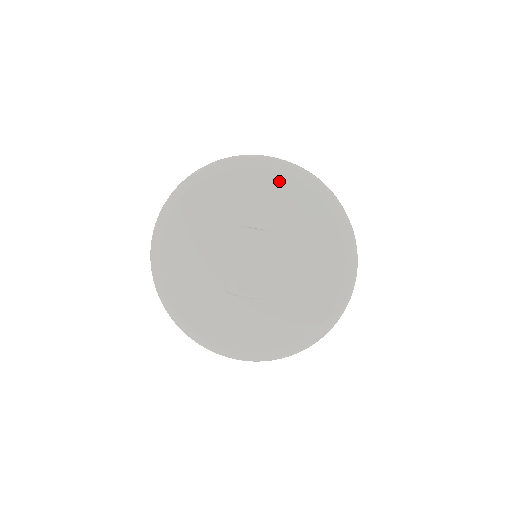
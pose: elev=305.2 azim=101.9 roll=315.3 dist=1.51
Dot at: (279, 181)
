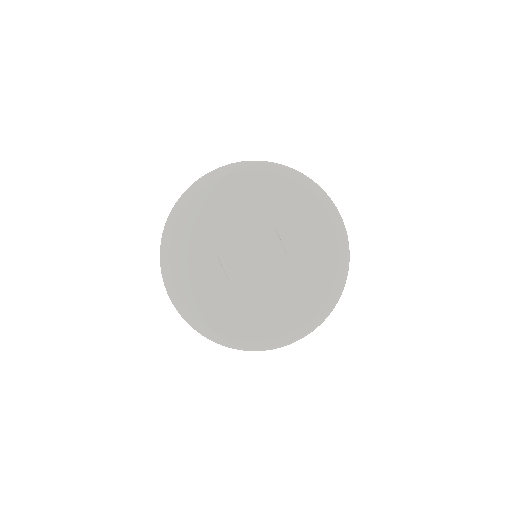
Dot at: (329, 236)
